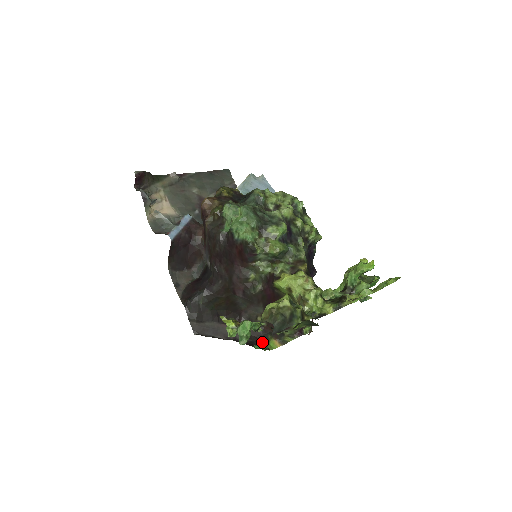
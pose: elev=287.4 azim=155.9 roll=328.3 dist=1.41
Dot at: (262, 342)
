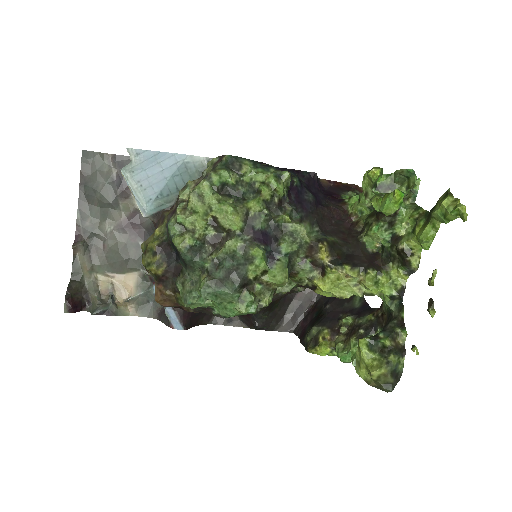
Dot at: occluded
